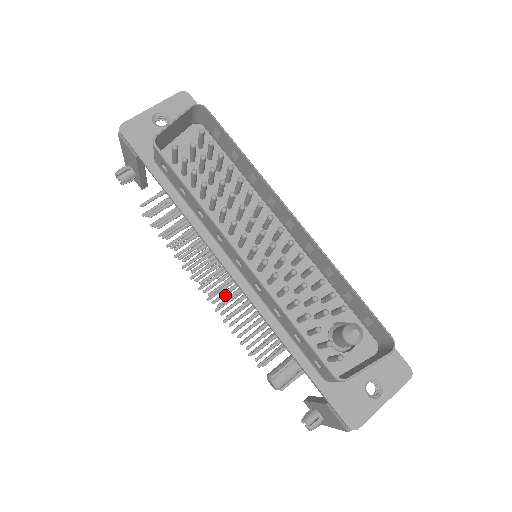
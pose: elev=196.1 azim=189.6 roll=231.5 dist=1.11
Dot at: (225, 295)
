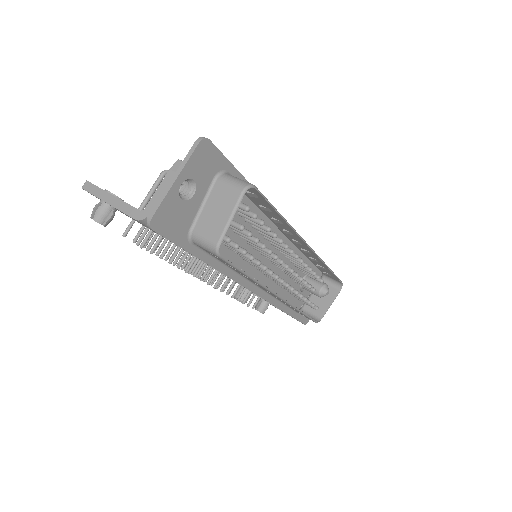
Dot at: occluded
